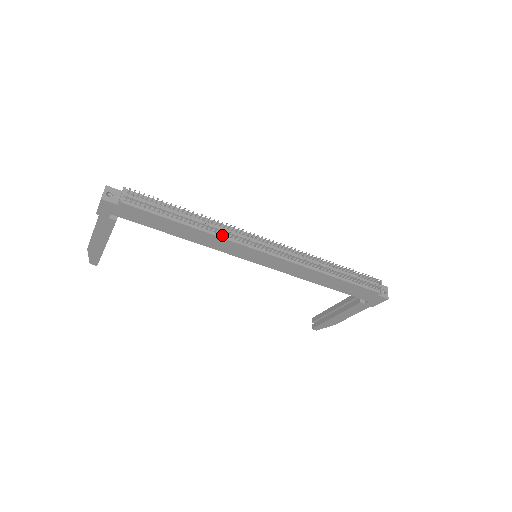
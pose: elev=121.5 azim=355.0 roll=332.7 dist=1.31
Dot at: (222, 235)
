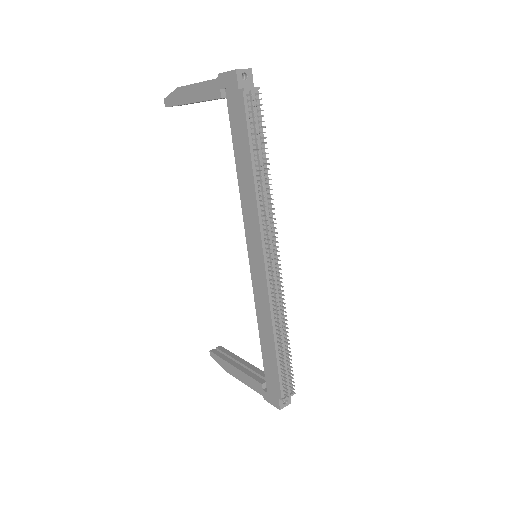
Dot at: (261, 210)
